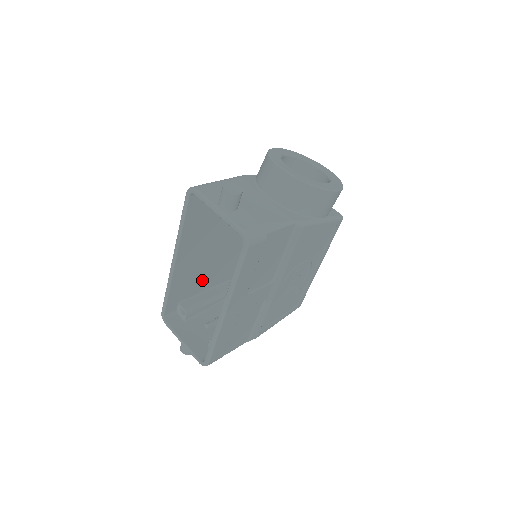
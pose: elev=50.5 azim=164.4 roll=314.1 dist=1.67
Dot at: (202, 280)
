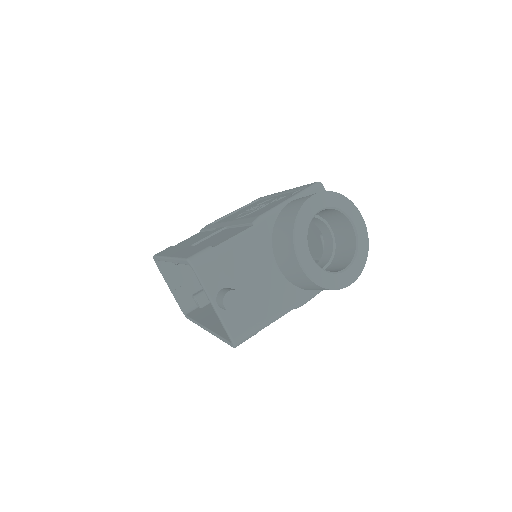
Dot at: occluded
